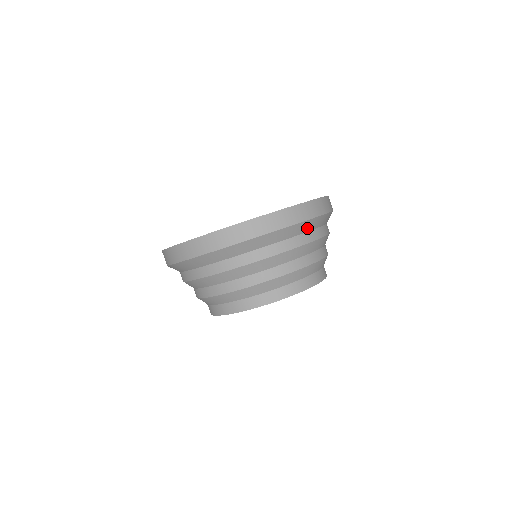
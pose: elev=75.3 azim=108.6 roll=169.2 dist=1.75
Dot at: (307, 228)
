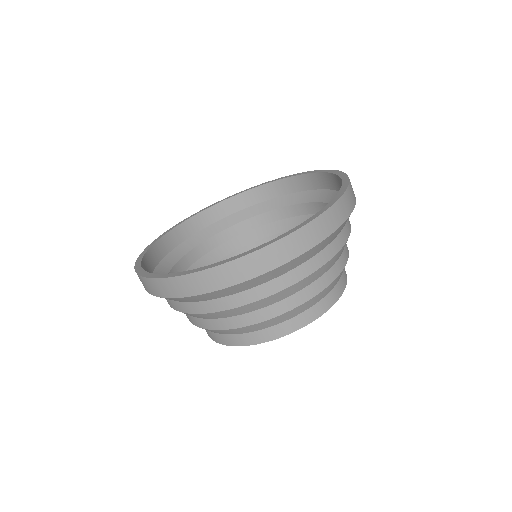
Dot at: (337, 234)
